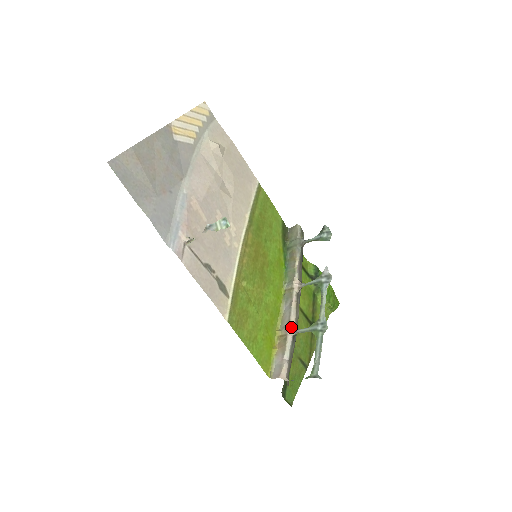
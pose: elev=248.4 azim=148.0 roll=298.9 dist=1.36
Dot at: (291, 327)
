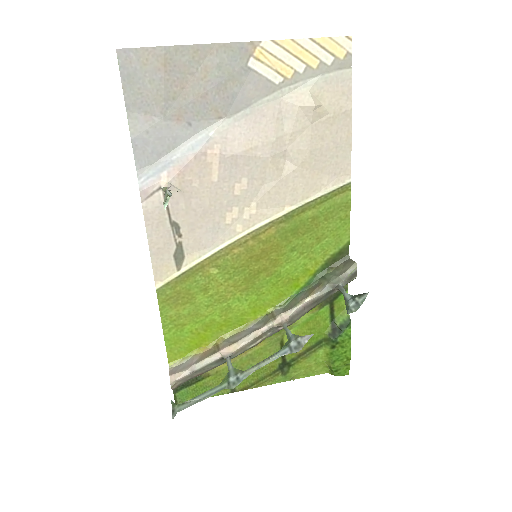
Dot at: (230, 349)
